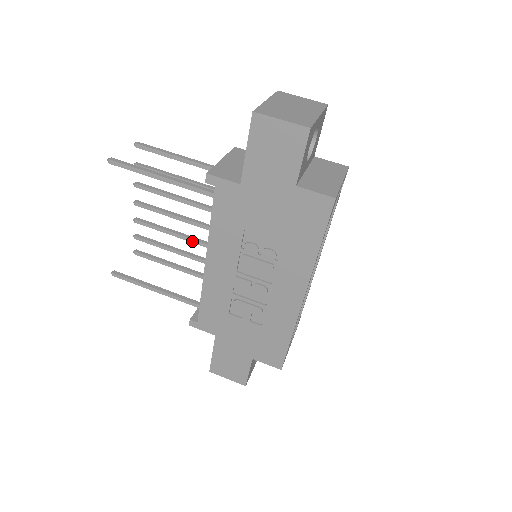
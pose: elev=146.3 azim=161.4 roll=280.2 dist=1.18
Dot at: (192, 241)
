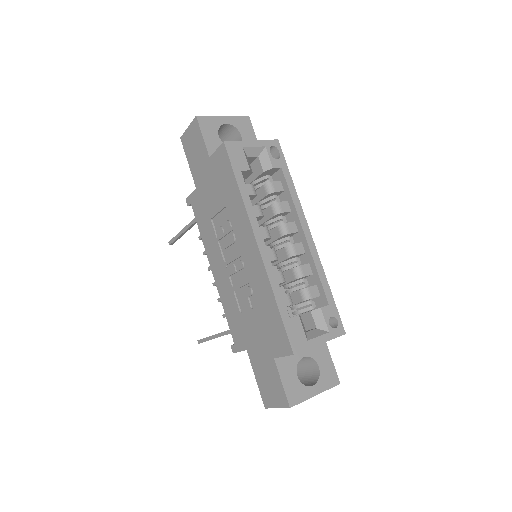
Dot at: occluded
